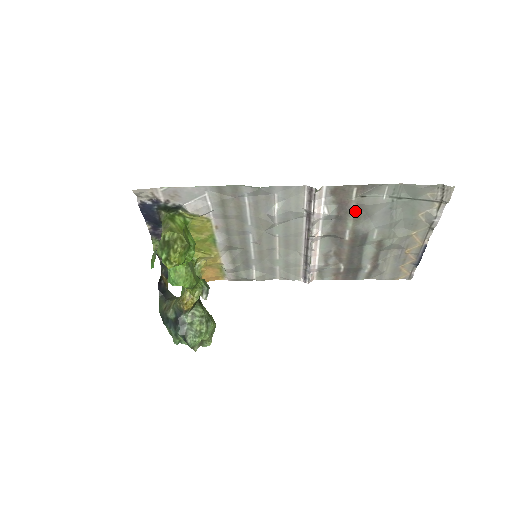
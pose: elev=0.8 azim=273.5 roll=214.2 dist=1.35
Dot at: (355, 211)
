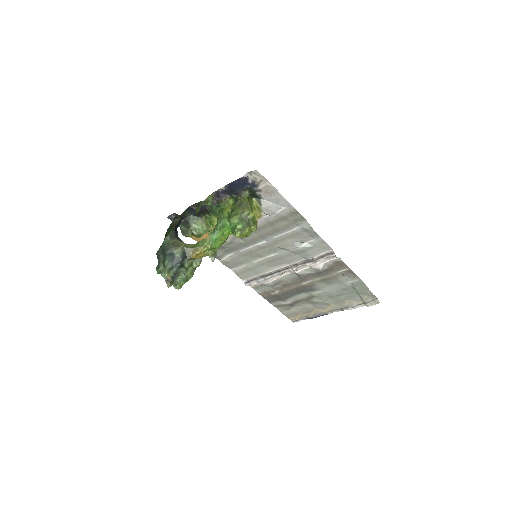
Dot at: (329, 277)
